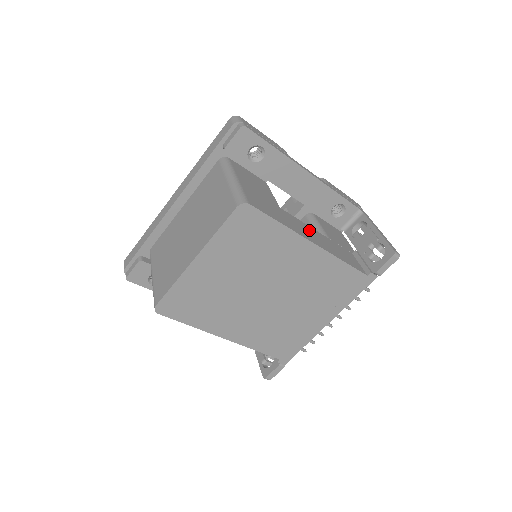
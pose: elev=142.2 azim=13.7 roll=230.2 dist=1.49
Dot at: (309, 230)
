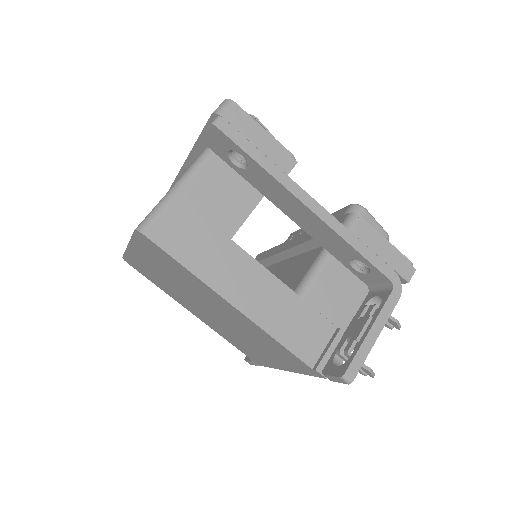
Dot at: (258, 281)
